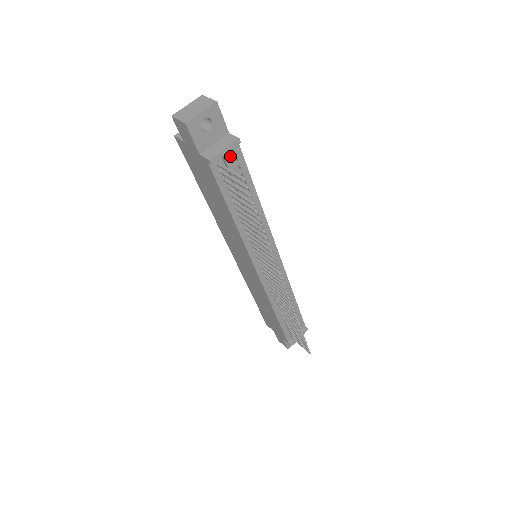
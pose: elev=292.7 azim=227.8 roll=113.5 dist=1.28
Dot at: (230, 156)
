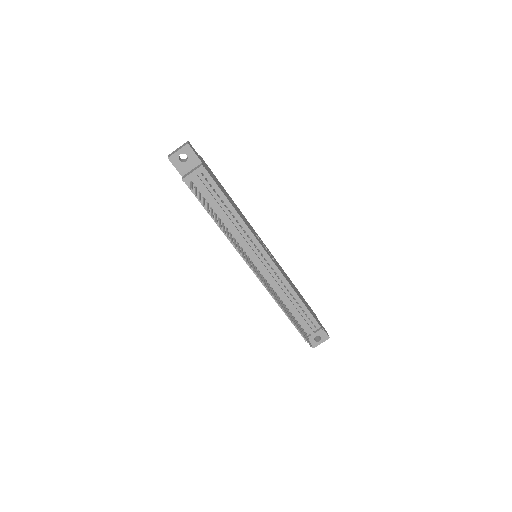
Dot at: (198, 177)
